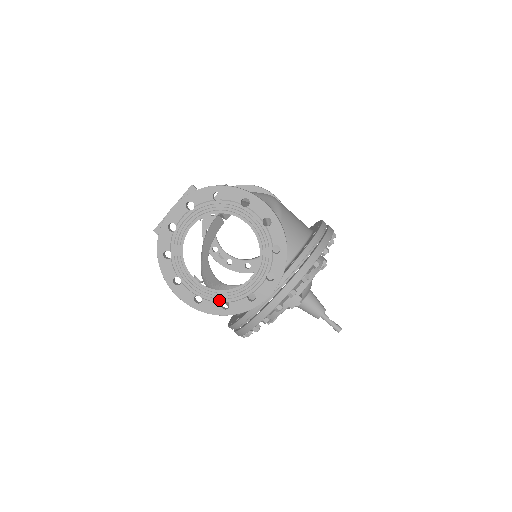
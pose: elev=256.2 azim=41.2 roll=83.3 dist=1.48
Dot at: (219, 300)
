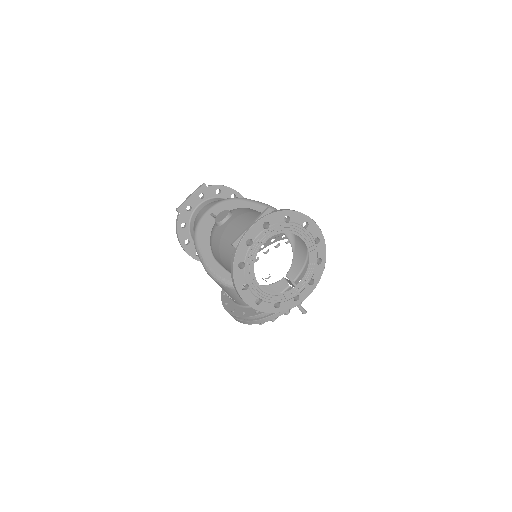
Dot at: (274, 301)
